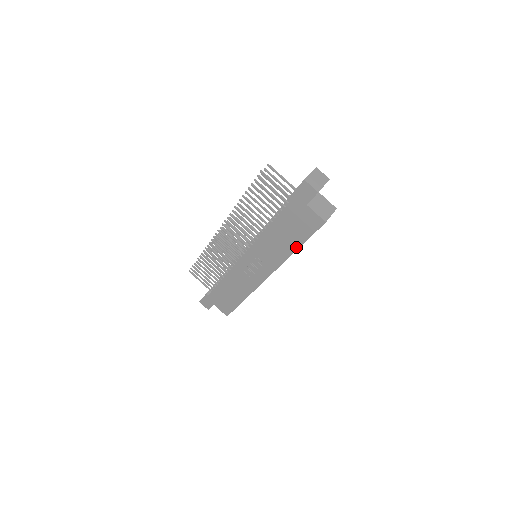
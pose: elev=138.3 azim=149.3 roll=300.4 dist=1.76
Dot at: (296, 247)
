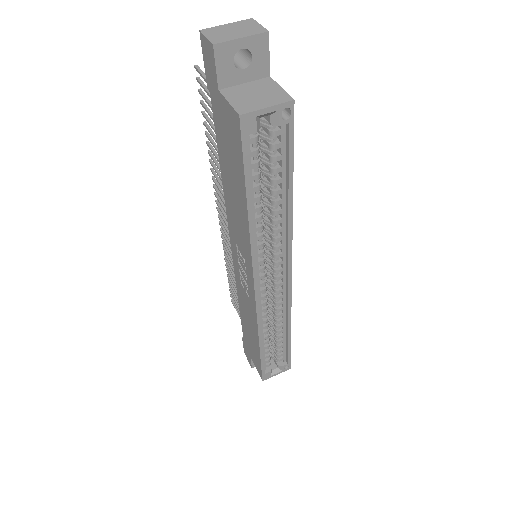
Dot at: (245, 205)
